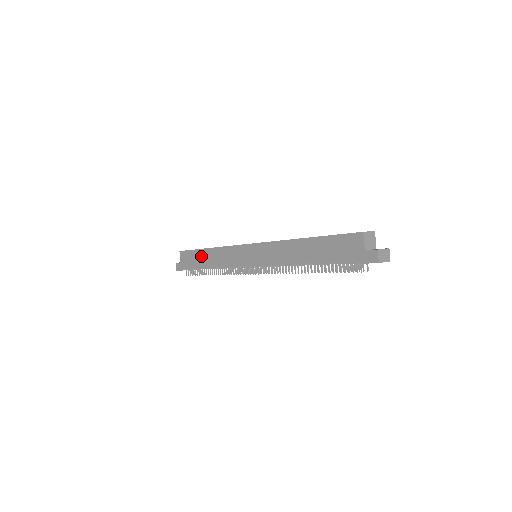
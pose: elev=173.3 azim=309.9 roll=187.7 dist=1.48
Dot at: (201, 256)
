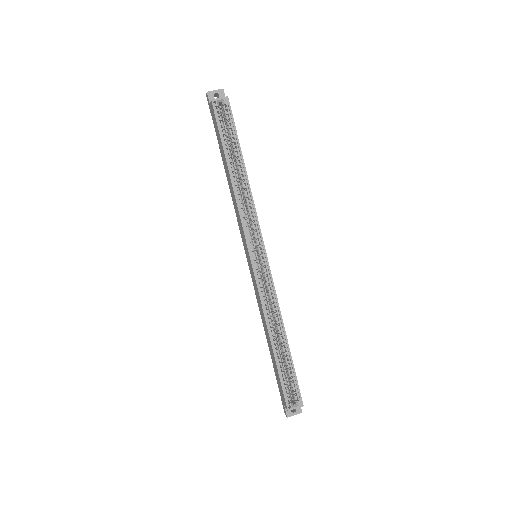
Dot at: (224, 158)
